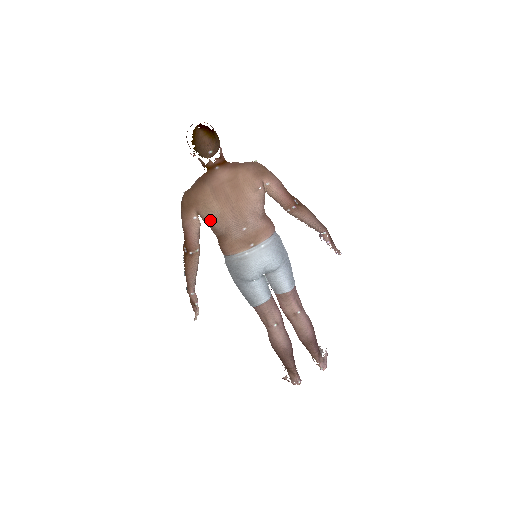
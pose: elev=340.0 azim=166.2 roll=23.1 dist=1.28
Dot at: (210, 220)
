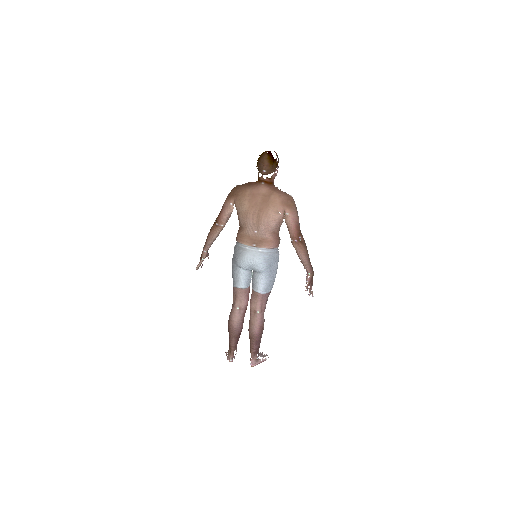
Dot at: (239, 211)
